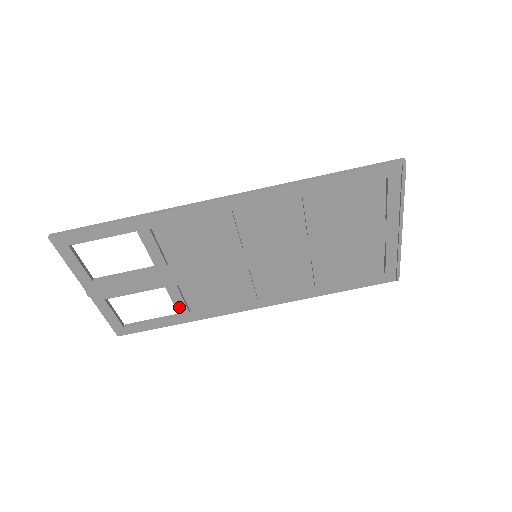
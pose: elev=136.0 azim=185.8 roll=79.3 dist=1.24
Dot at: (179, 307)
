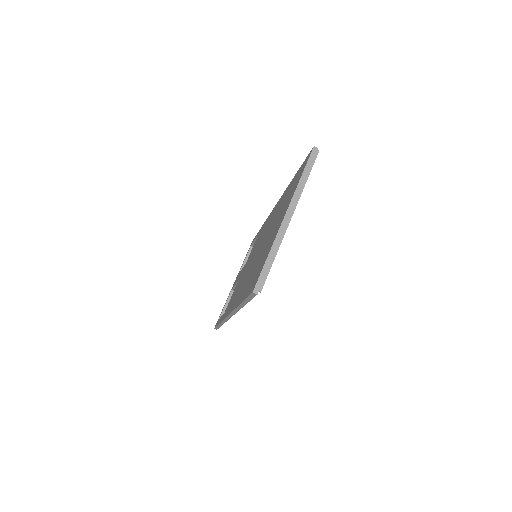
Dot at: occluded
